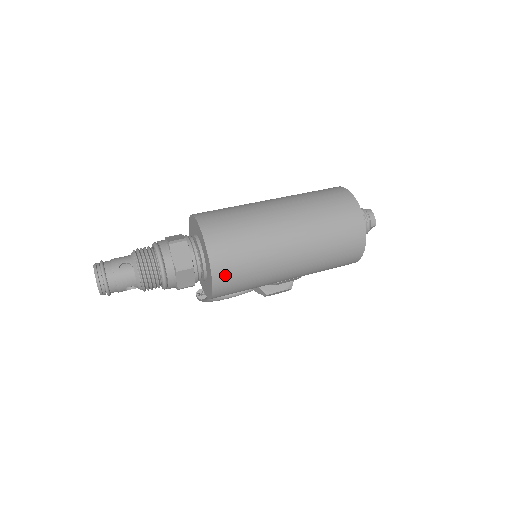
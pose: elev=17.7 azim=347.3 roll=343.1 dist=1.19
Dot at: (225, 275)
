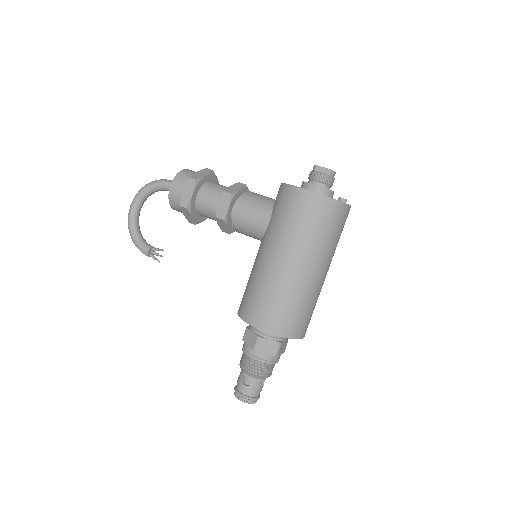
Dot at: occluded
